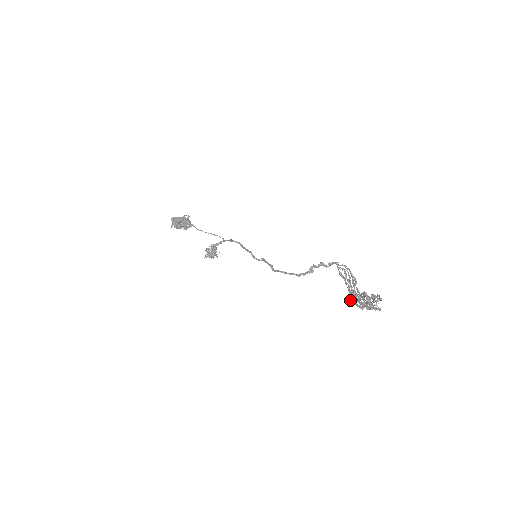
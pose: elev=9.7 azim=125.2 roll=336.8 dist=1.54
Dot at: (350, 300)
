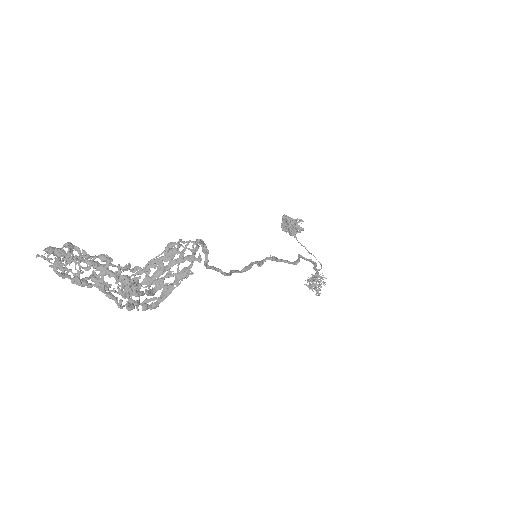
Dot at: occluded
